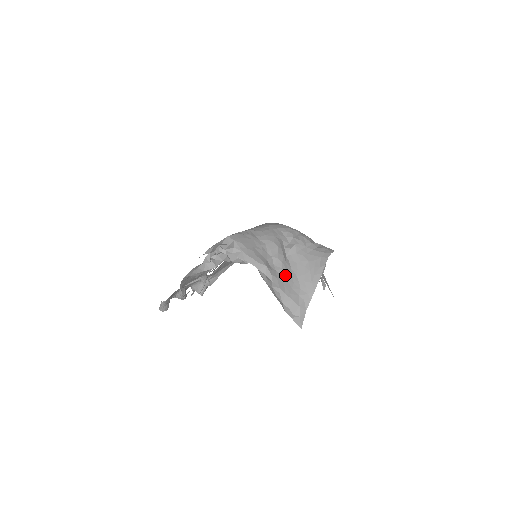
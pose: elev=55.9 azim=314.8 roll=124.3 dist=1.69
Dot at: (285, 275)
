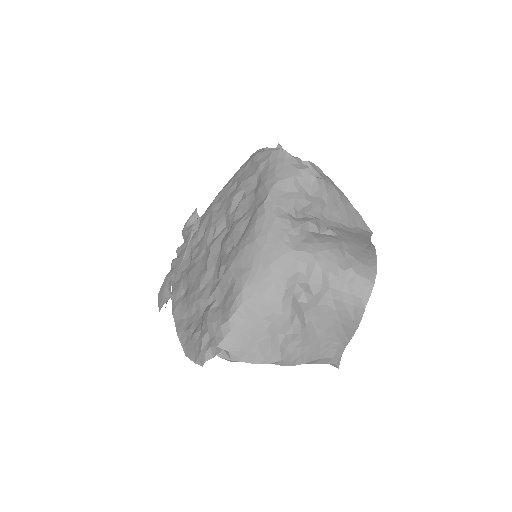
Dot at: (308, 343)
